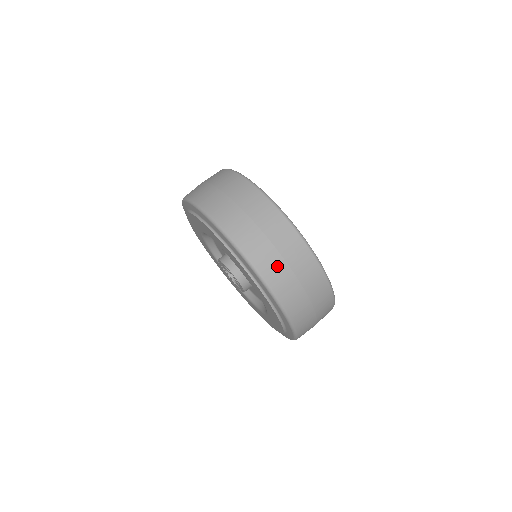
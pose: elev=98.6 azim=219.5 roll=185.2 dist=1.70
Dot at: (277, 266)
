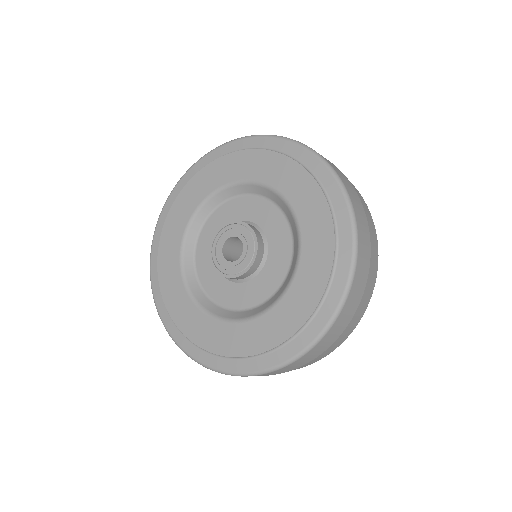
Dot at: (366, 245)
